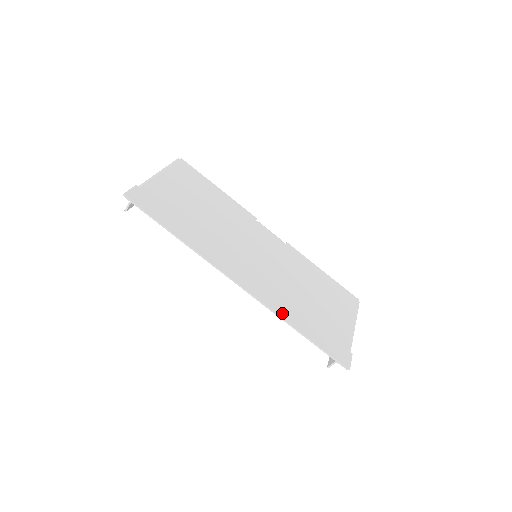
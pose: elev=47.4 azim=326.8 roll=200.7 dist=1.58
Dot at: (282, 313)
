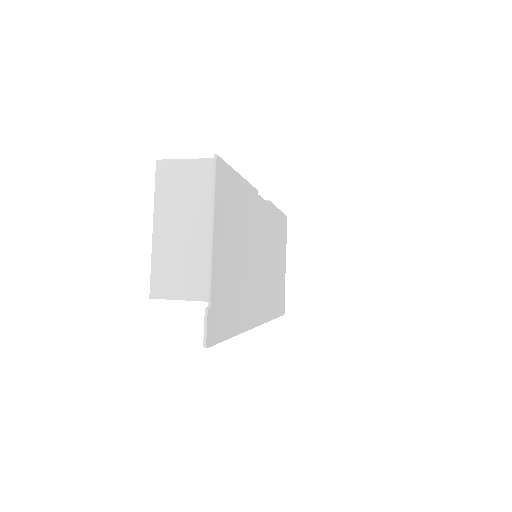
Dot at: (270, 315)
